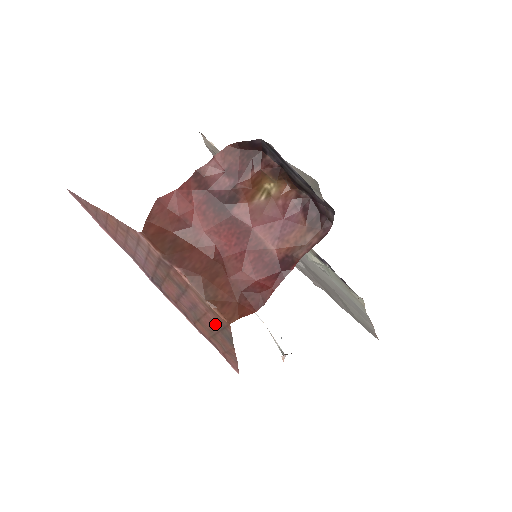
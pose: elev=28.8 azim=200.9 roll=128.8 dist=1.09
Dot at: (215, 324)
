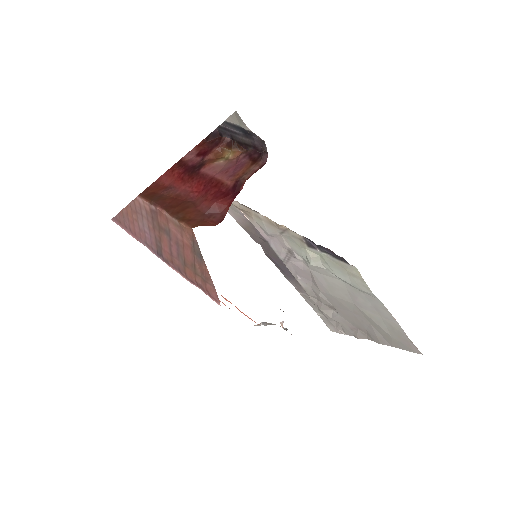
Dot at: (190, 248)
